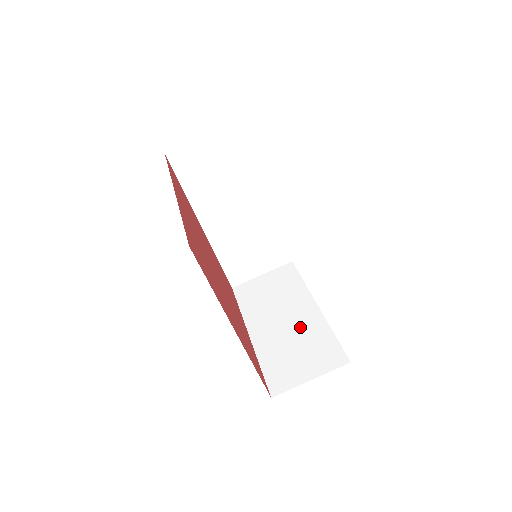
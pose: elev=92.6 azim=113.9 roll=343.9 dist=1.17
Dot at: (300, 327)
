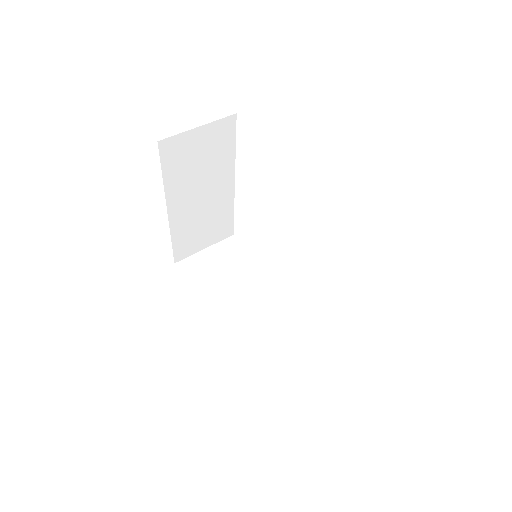
Dot at: occluded
